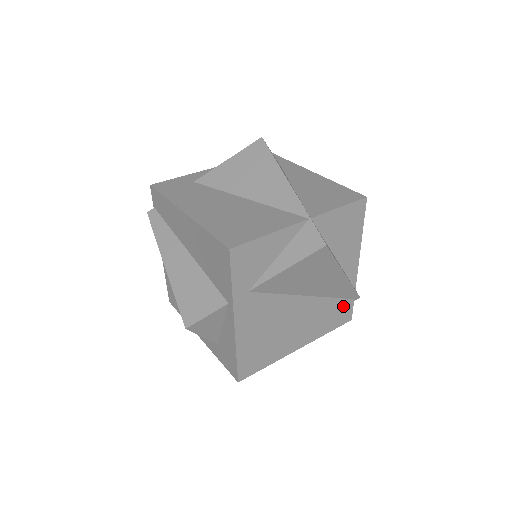
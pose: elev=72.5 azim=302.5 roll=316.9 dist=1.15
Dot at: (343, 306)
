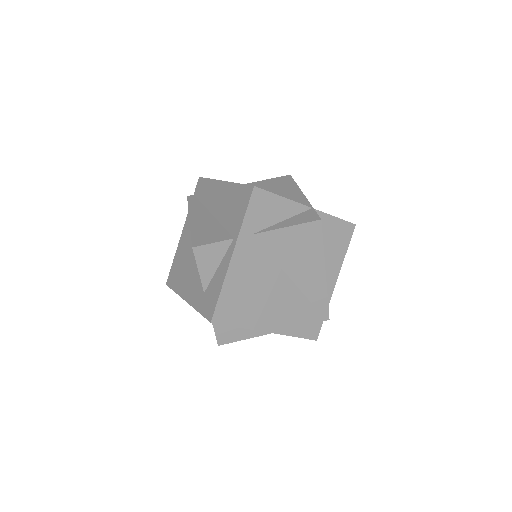
Dot at: (314, 318)
